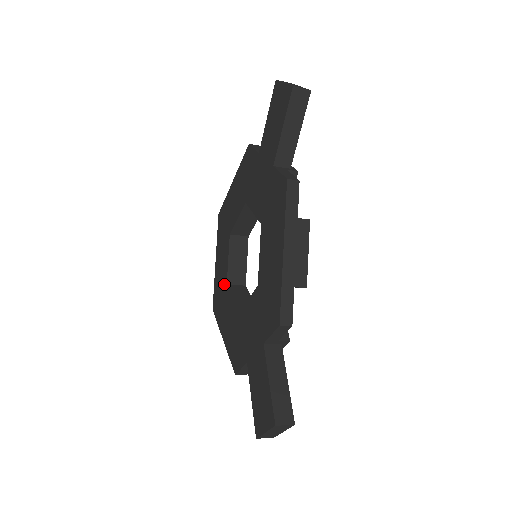
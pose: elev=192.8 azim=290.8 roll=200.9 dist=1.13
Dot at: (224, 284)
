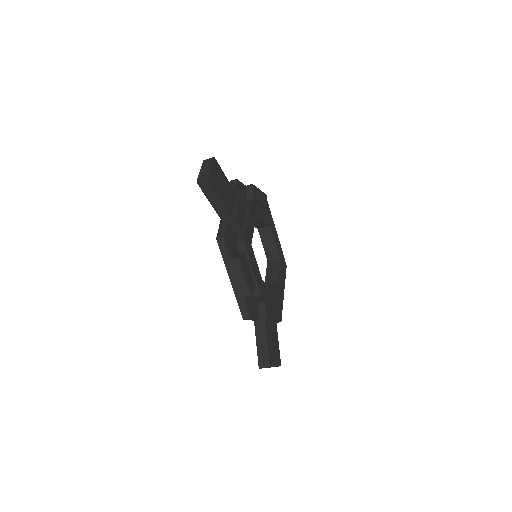
Dot at: occluded
